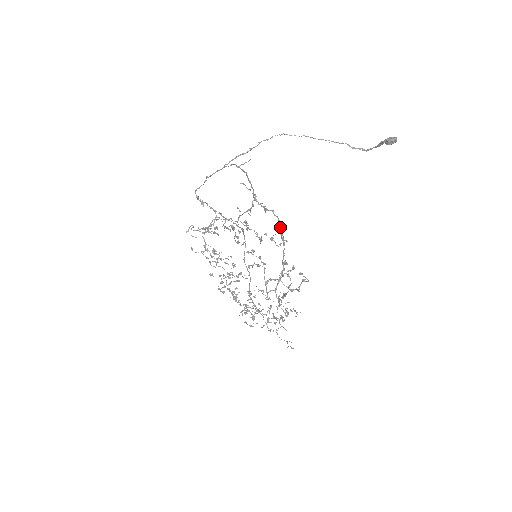
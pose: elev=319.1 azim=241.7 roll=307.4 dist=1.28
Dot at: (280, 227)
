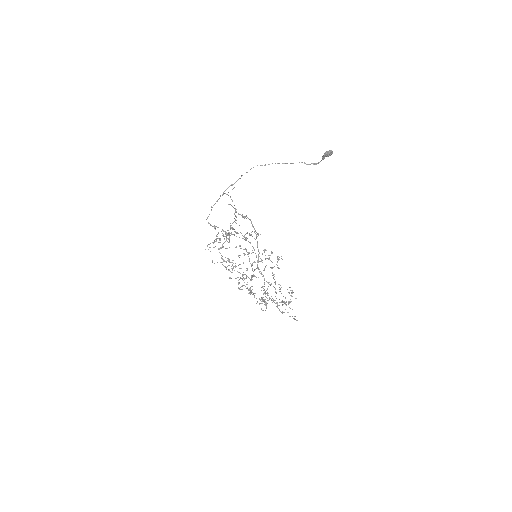
Dot at: (252, 225)
